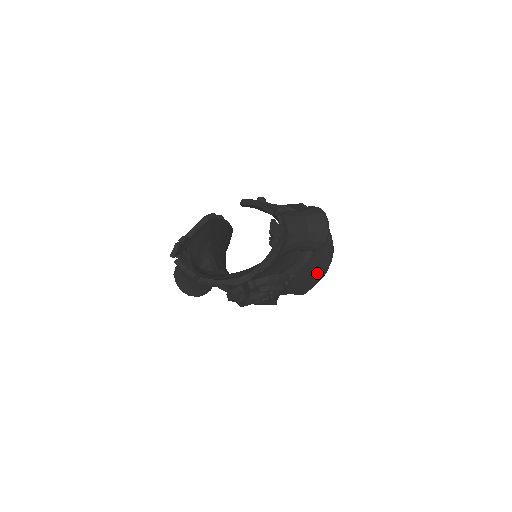
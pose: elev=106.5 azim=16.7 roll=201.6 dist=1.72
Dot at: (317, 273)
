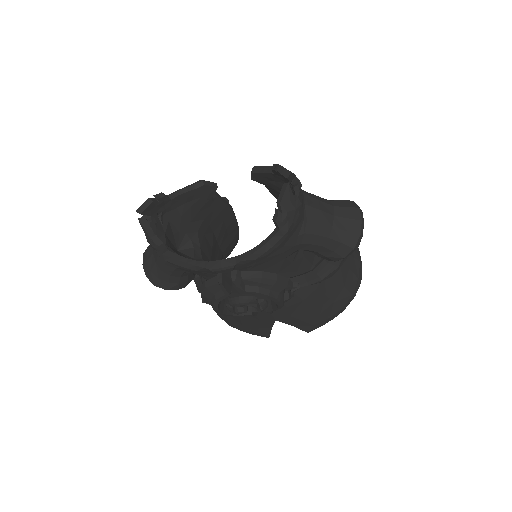
Dot at: (332, 304)
